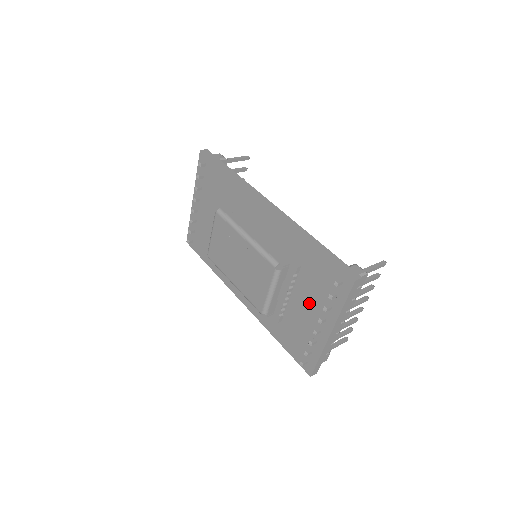
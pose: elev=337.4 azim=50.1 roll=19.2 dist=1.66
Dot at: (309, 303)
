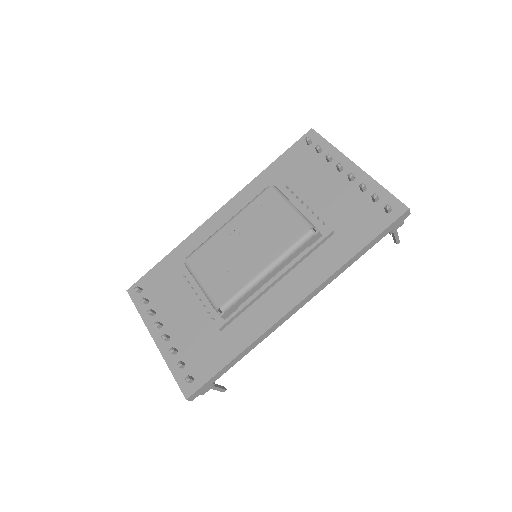
Dot at: (321, 184)
